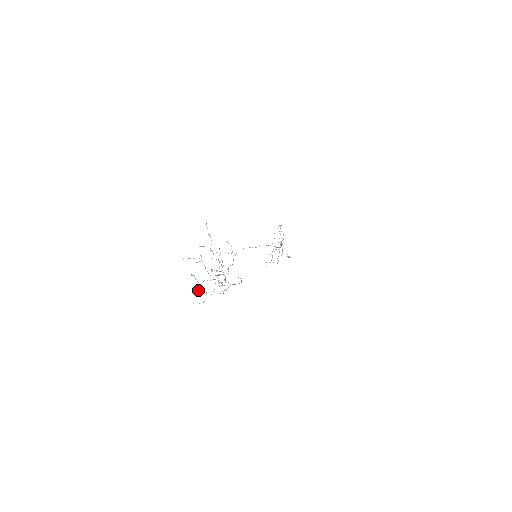
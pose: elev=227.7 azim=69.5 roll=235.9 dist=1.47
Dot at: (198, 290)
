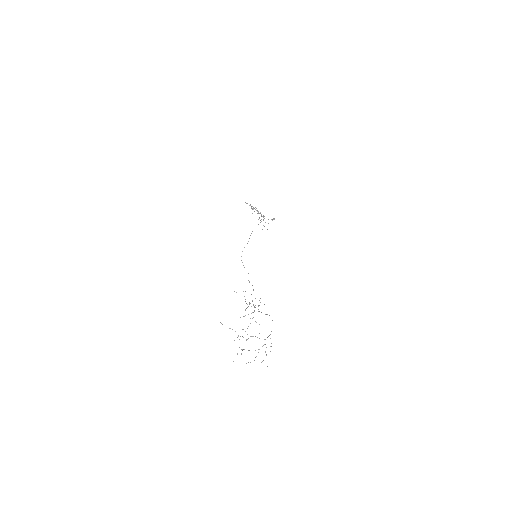
Dot at: occluded
